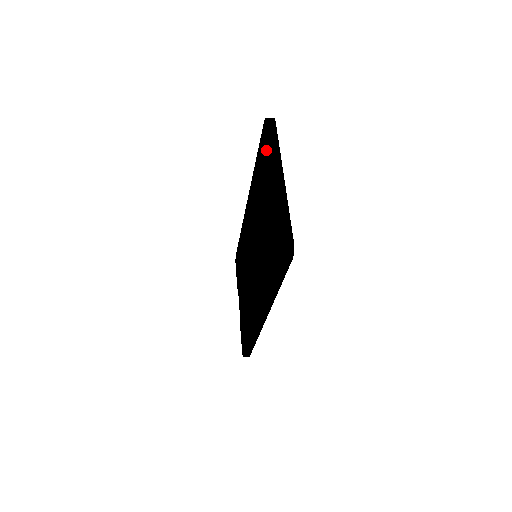
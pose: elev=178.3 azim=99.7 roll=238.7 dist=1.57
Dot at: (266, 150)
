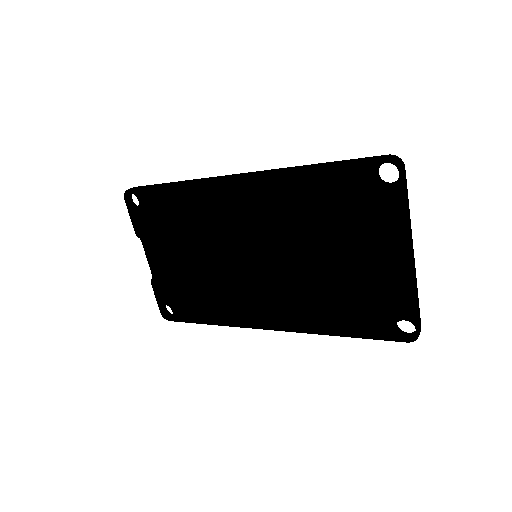
Dot at: (383, 201)
